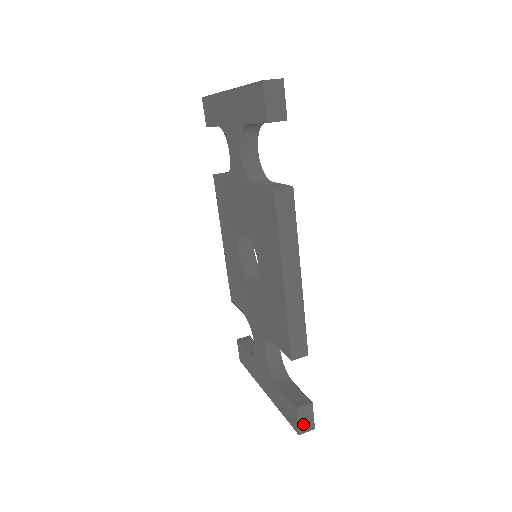
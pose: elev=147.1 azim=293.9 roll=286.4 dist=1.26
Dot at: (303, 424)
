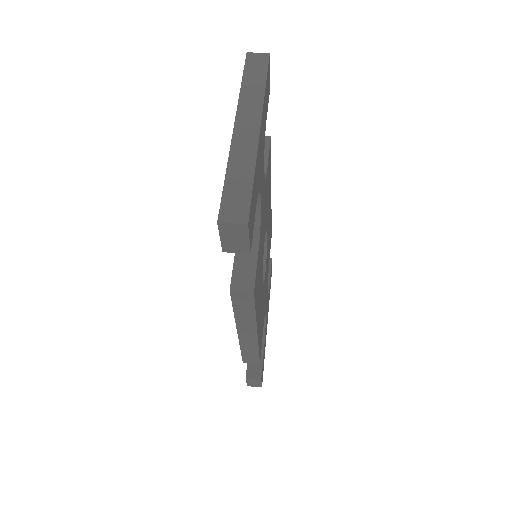
Dot at: (251, 384)
